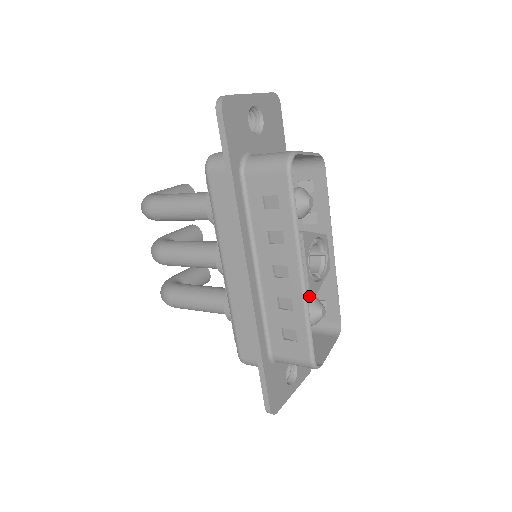
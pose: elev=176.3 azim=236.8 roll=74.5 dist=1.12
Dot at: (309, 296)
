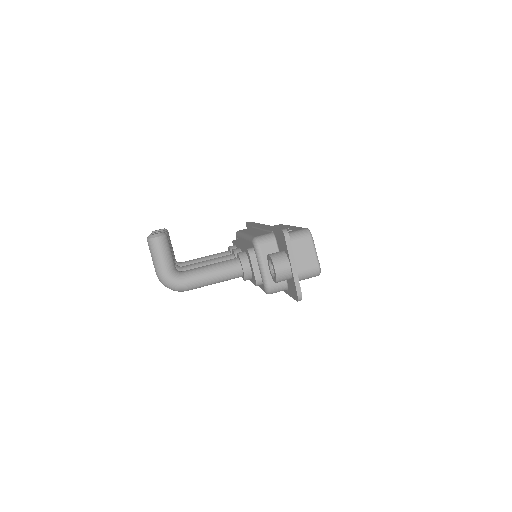
Dot at: occluded
